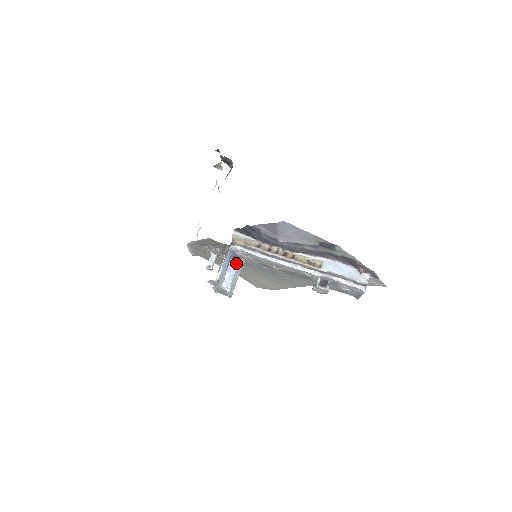
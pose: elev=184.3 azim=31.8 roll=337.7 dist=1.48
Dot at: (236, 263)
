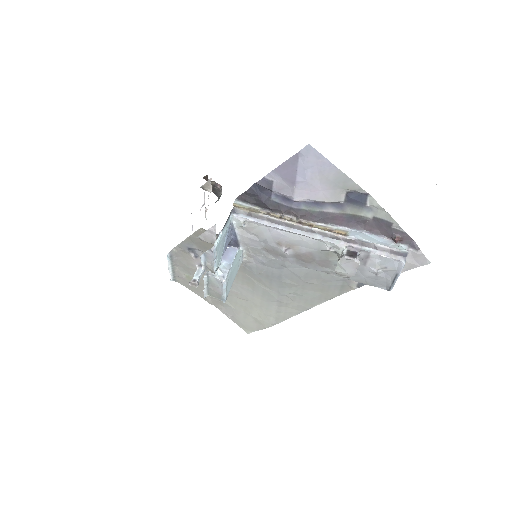
Dot at: (234, 251)
